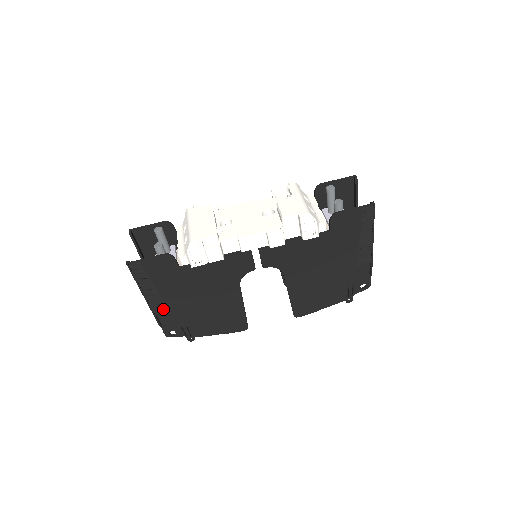
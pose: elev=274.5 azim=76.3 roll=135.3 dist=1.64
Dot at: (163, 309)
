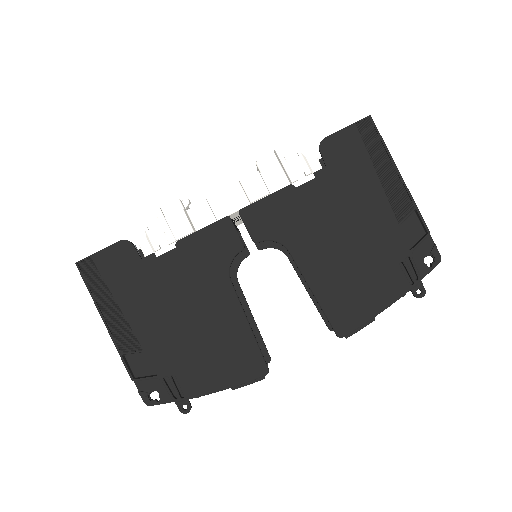
Dot at: (131, 341)
